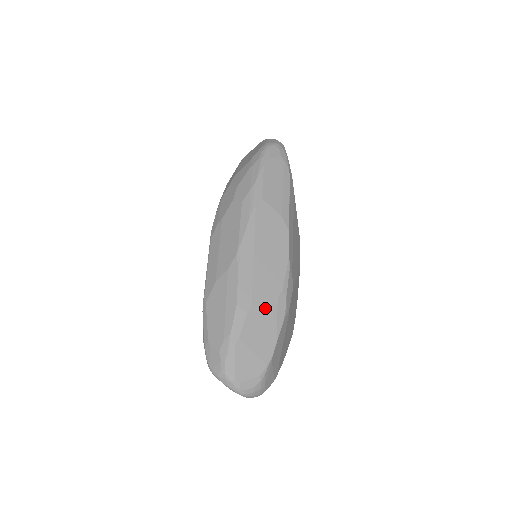
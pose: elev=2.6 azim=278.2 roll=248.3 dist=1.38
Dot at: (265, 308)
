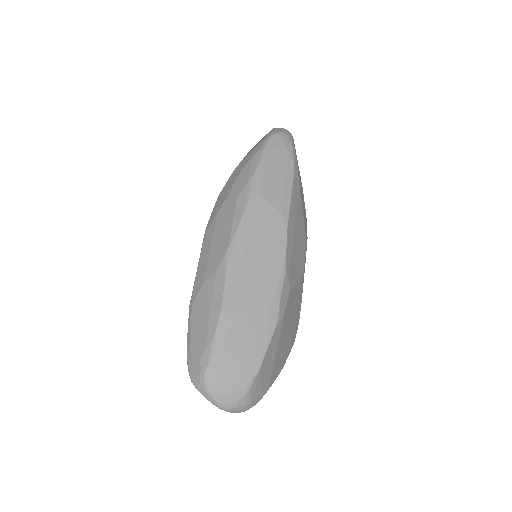
Dot at: (254, 314)
